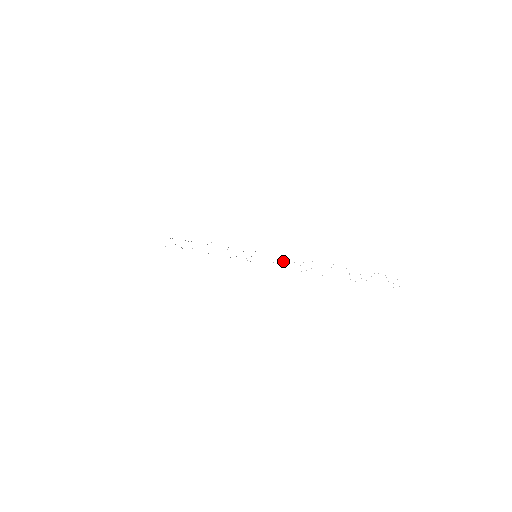
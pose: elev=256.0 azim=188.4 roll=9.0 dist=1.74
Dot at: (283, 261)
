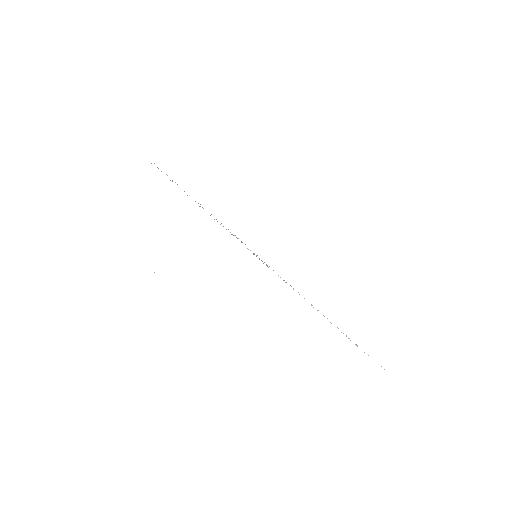
Dot at: occluded
